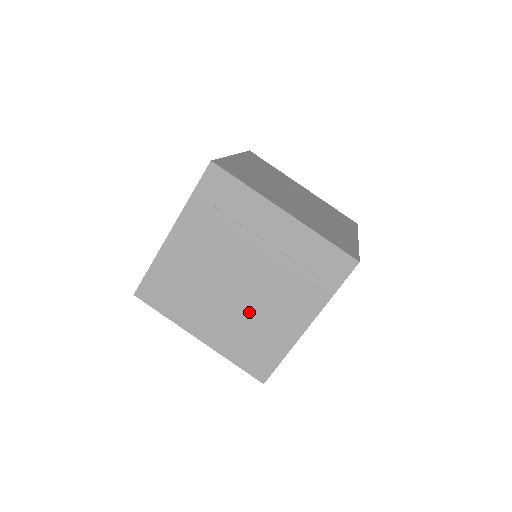
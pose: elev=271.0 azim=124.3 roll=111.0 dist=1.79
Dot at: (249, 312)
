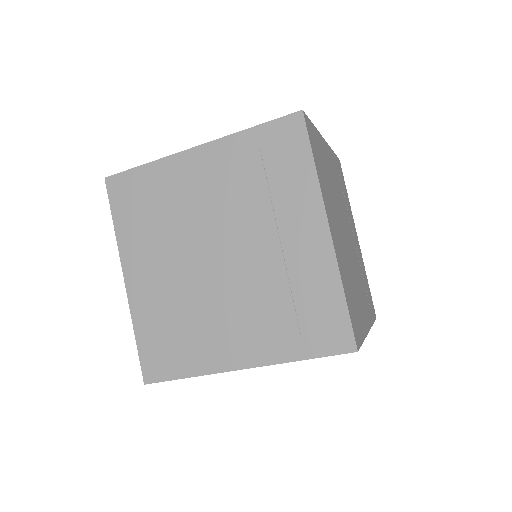
Dot at: (198, 298)
